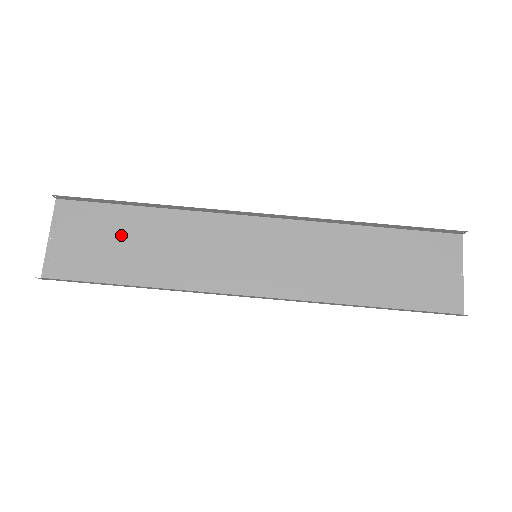
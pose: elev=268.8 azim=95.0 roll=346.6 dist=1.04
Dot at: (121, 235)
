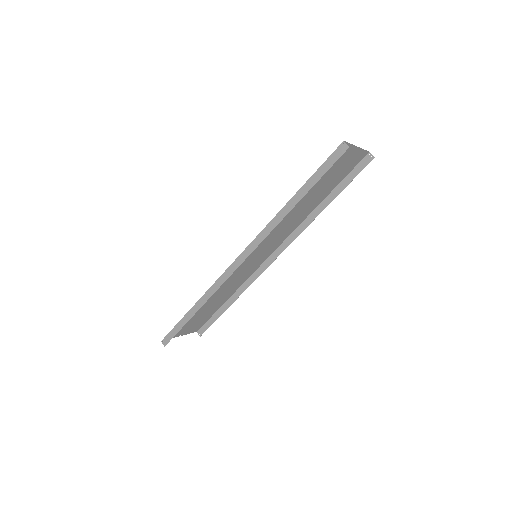
Dot at: (200, 312)
